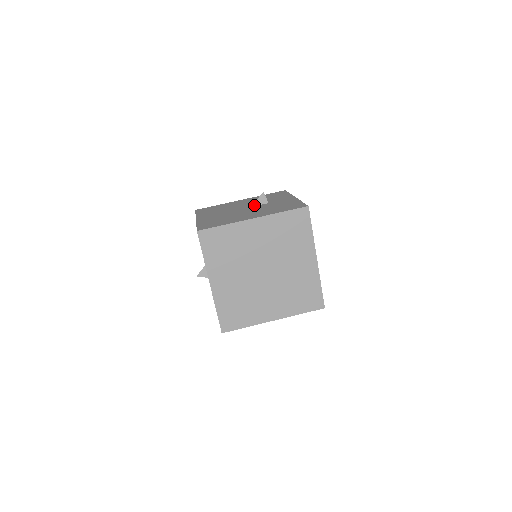
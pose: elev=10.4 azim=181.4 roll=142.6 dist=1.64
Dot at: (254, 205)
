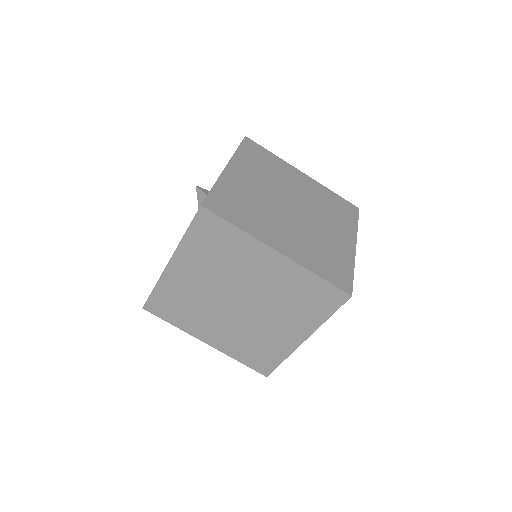
Dot at: occluded
